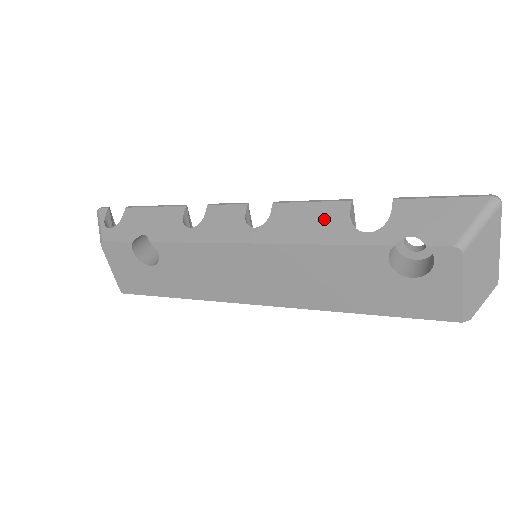
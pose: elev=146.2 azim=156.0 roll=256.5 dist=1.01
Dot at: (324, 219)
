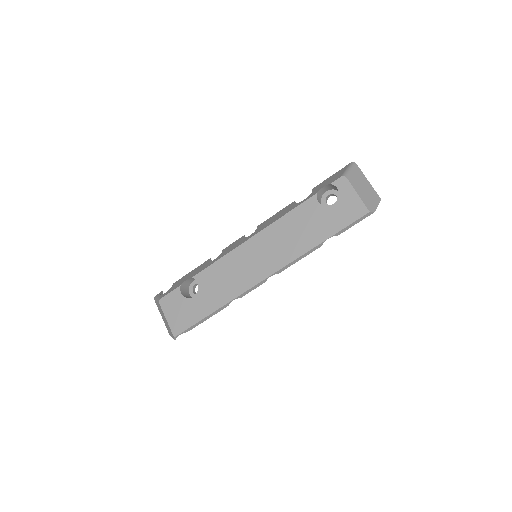
Dot at: (283, 211)
